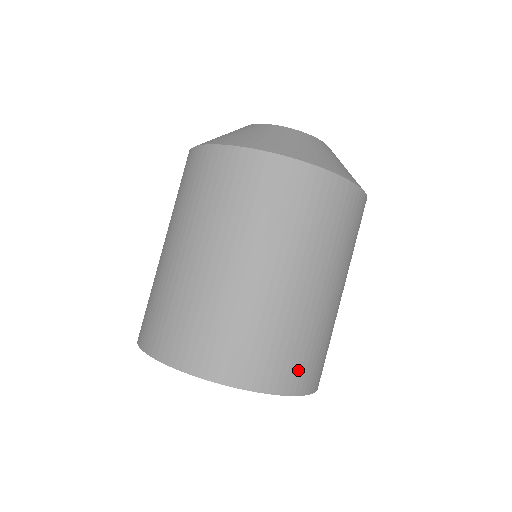
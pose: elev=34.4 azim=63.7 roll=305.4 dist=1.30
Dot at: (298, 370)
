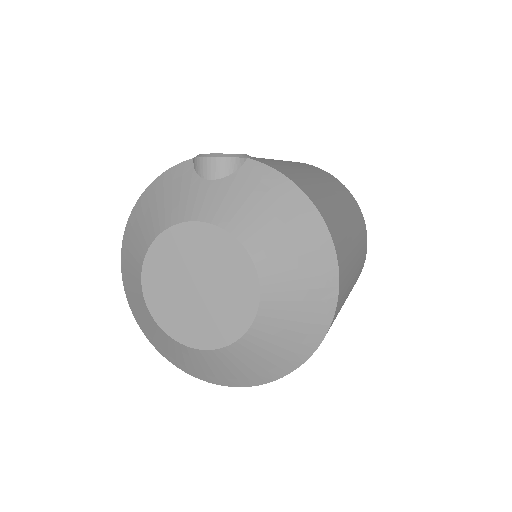
Dot at: occluded
